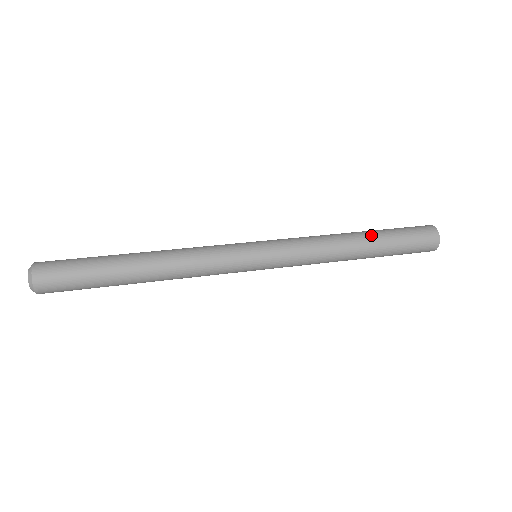
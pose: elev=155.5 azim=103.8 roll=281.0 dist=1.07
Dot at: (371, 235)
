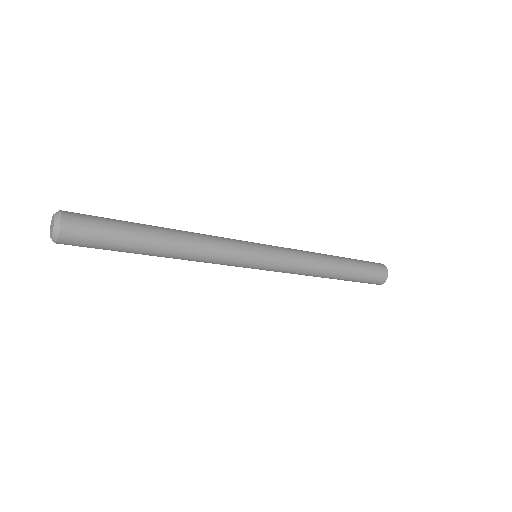
Dot at: (345, 263)
